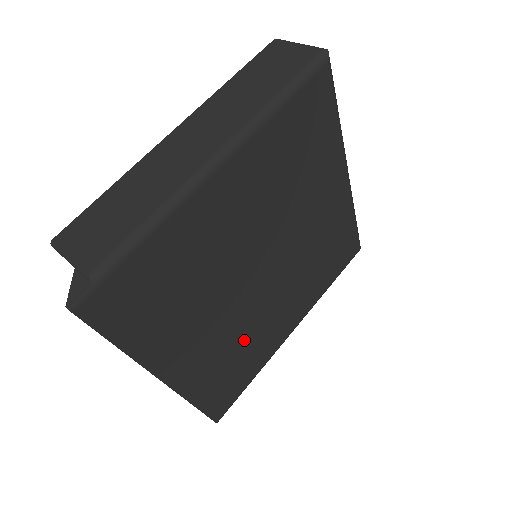
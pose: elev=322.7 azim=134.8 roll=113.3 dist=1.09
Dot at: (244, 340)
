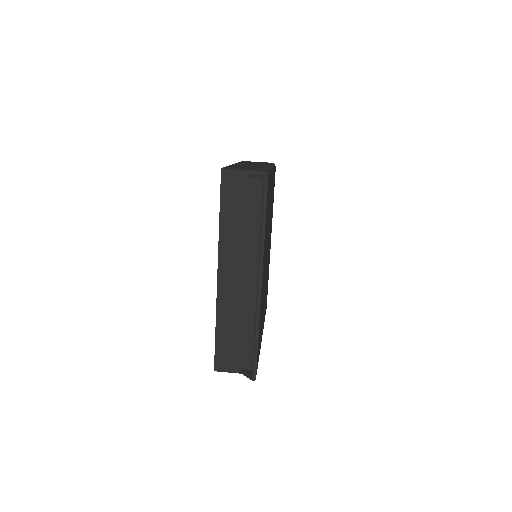
Dot at: occluded
